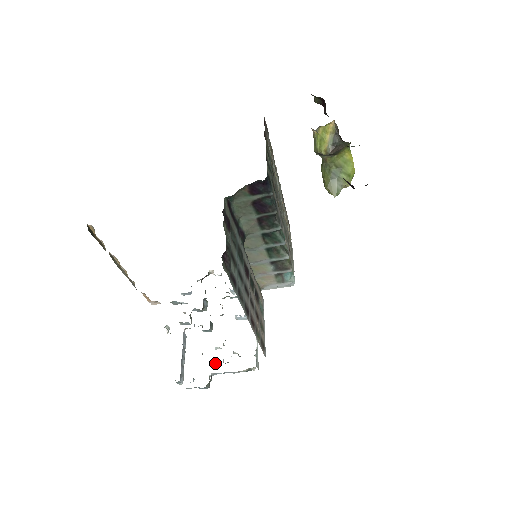
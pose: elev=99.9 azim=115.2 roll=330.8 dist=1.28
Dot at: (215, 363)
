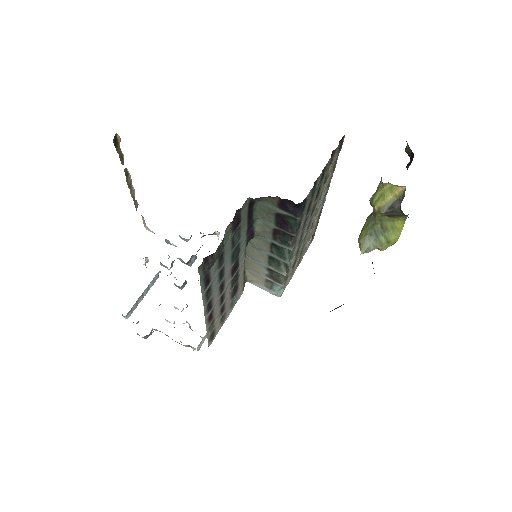
Dot at: (166, 320)
